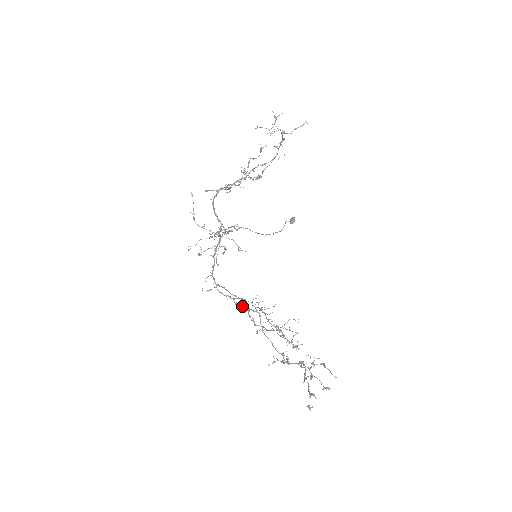
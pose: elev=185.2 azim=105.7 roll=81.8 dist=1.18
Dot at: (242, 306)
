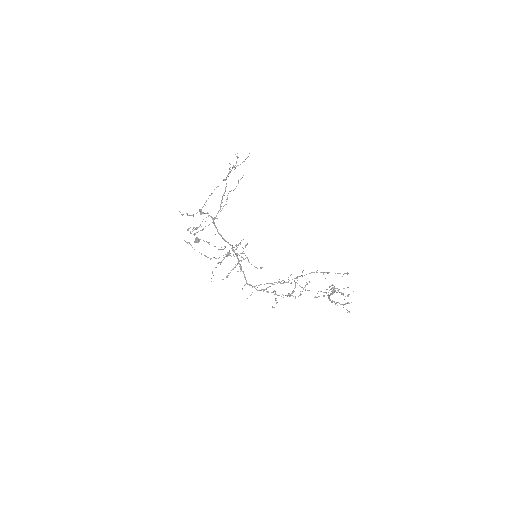
Dot at: occluded
